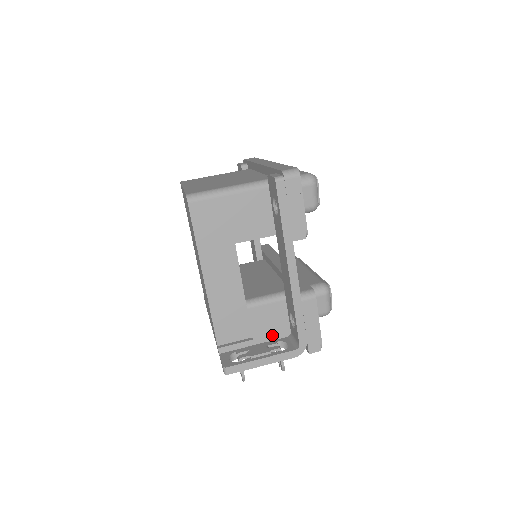
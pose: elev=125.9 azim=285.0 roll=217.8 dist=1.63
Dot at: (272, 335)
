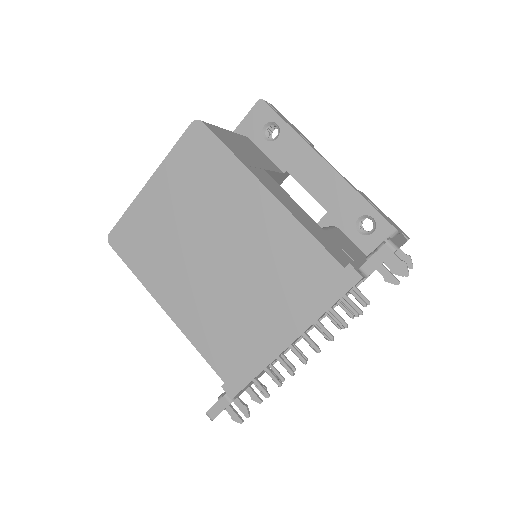
Dot at: occluded
